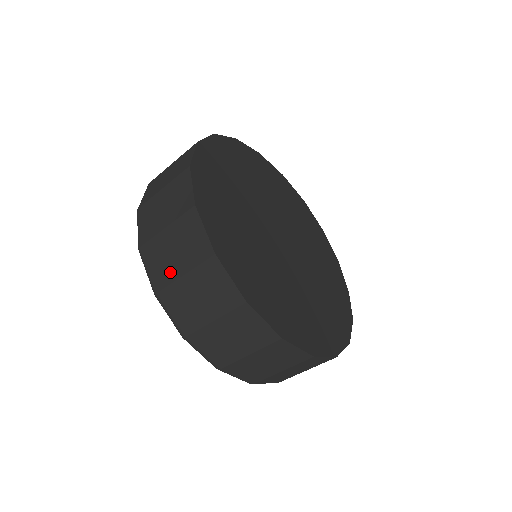
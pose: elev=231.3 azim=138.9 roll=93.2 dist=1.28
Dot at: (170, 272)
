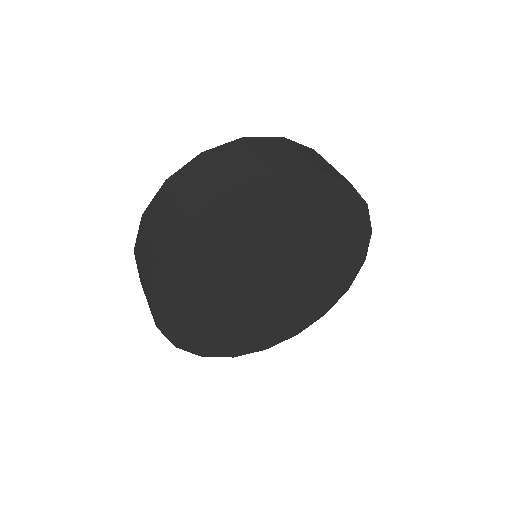
Dot at: (140, 258)
